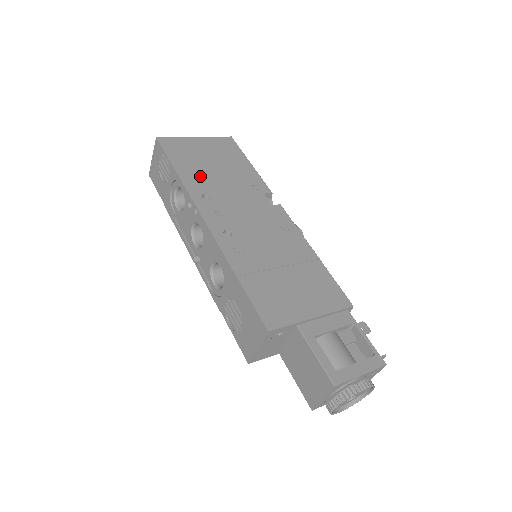
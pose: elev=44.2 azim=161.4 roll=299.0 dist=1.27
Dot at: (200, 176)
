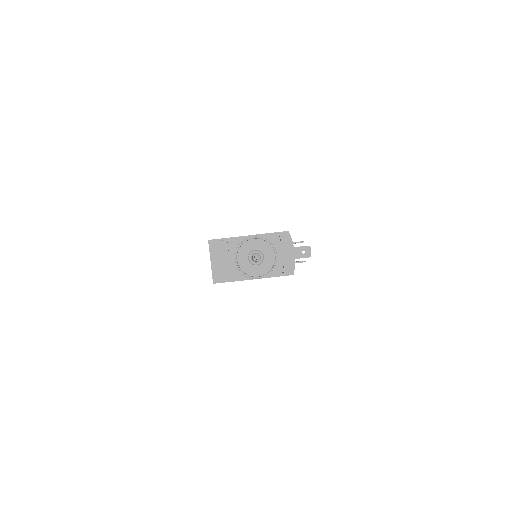
Dot at: occluded
